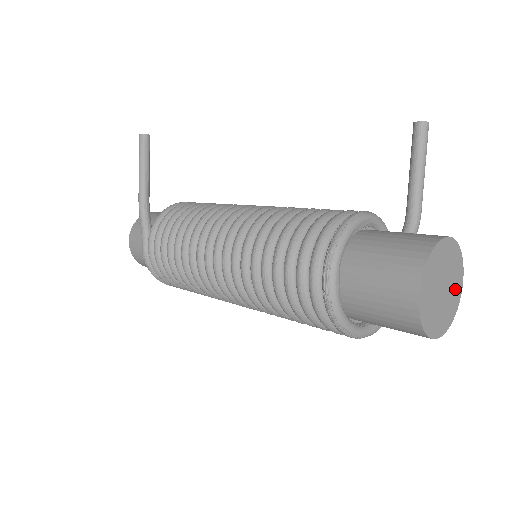
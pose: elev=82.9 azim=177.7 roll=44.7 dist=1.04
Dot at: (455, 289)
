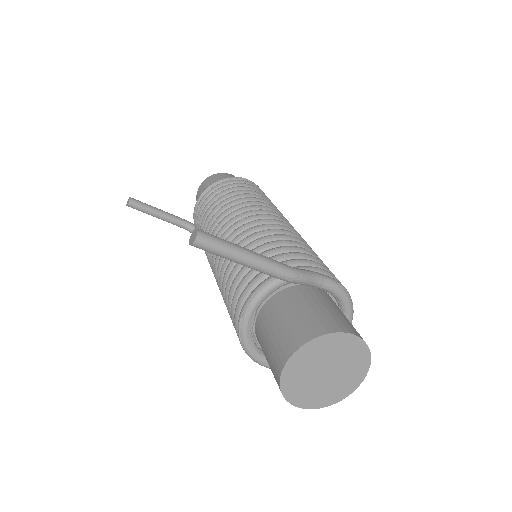
Dot at: (346, 350)
